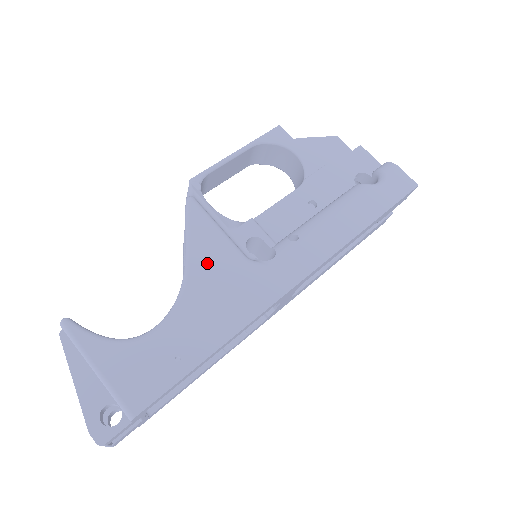
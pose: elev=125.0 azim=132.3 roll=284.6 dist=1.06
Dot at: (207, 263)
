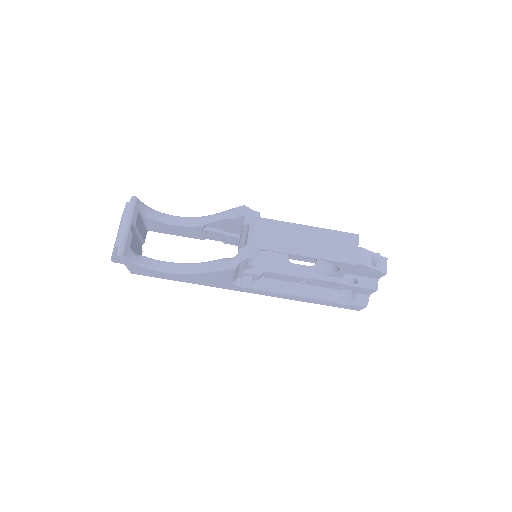
Dot at: (211, 277)
